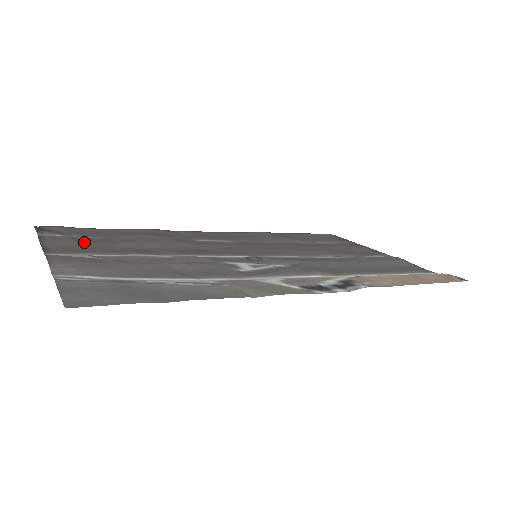
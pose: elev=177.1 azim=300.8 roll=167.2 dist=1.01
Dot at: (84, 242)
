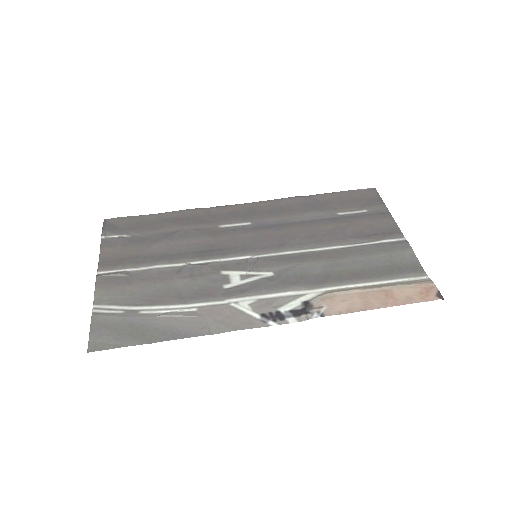
Dot at: (129, 246)
